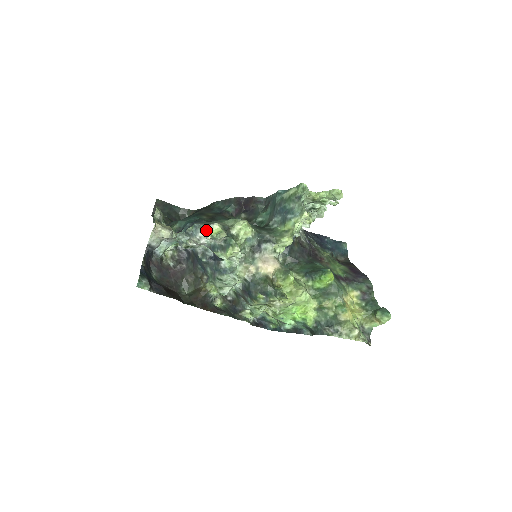
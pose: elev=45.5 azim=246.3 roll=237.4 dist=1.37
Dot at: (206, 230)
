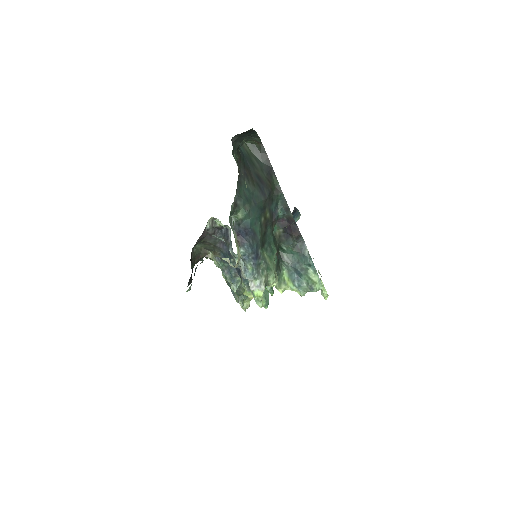
Dot at: (256, 285)
